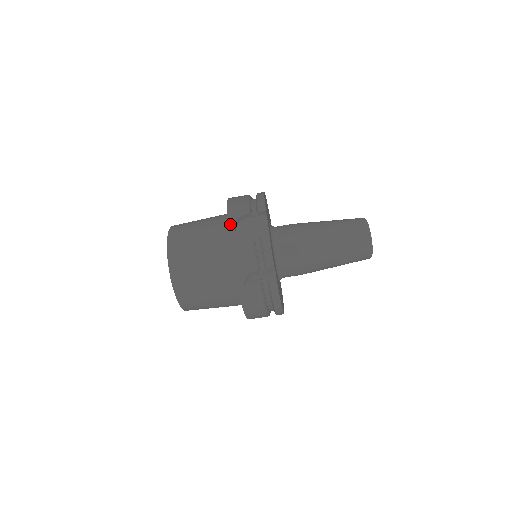
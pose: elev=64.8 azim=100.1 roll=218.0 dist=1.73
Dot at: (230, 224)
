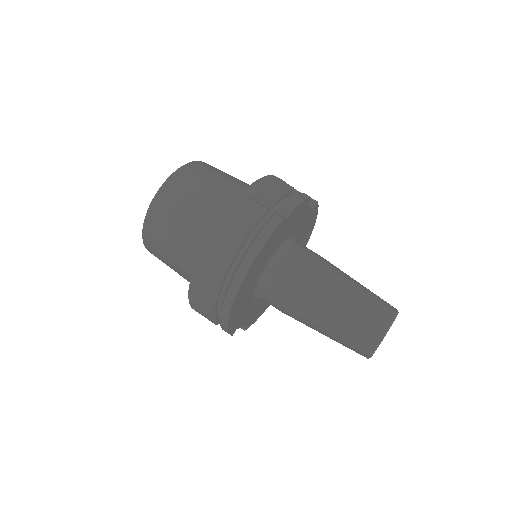
Dot at: occluded
